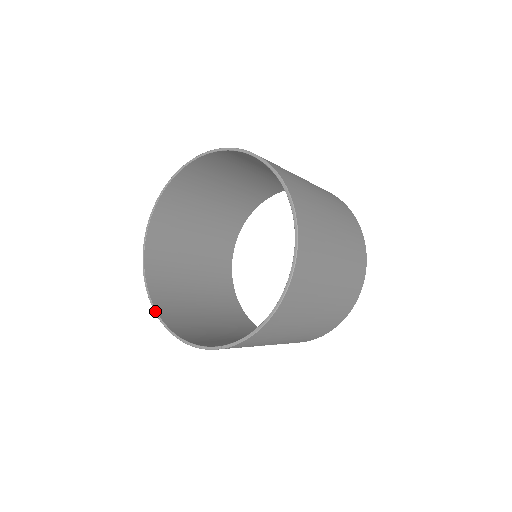
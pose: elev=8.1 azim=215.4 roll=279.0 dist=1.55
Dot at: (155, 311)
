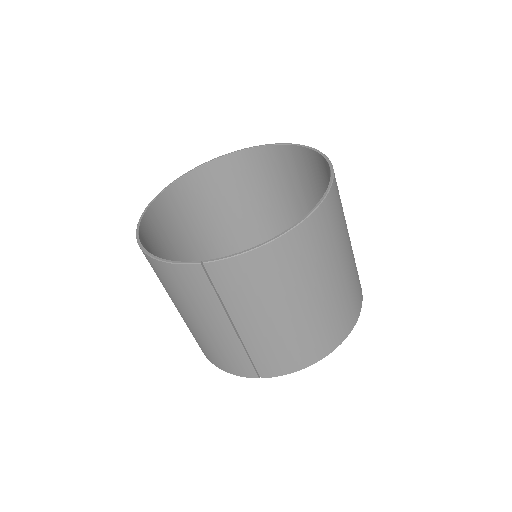
Dot at: (138, 237)
